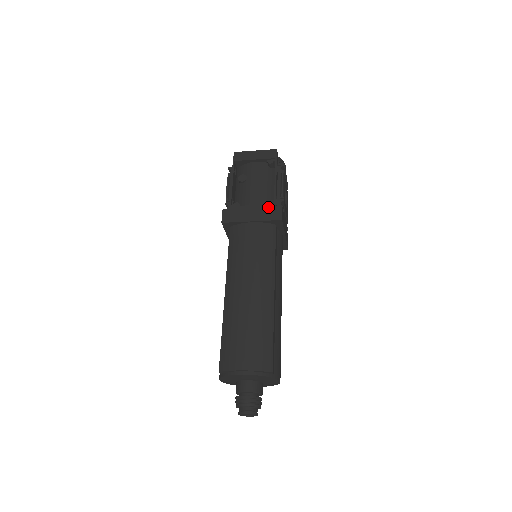
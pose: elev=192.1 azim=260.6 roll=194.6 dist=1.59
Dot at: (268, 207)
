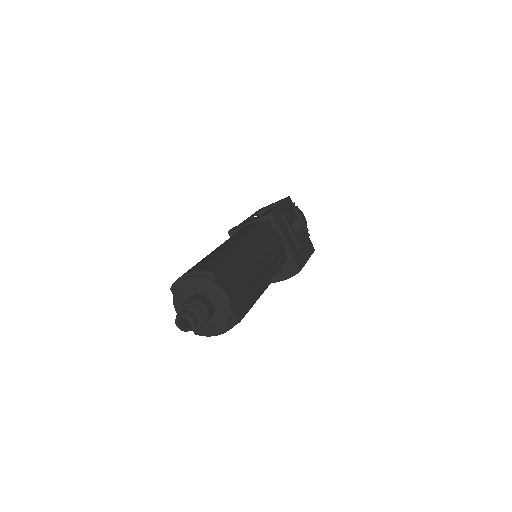
Dot at: (266, 213)
